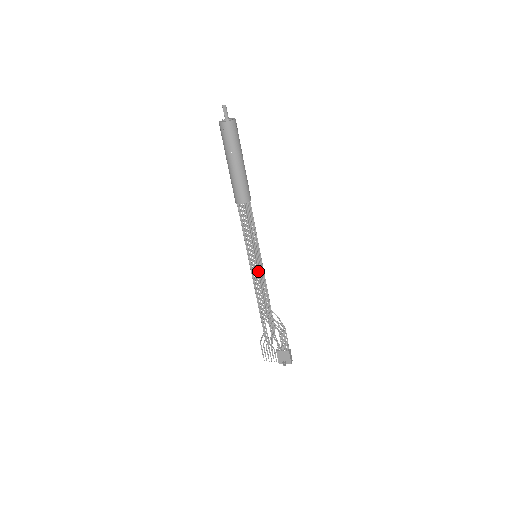
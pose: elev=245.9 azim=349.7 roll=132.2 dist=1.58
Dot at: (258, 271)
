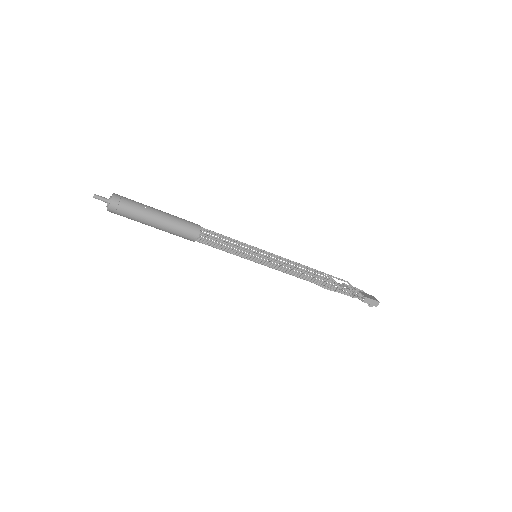
Dot at: (276, 256)
